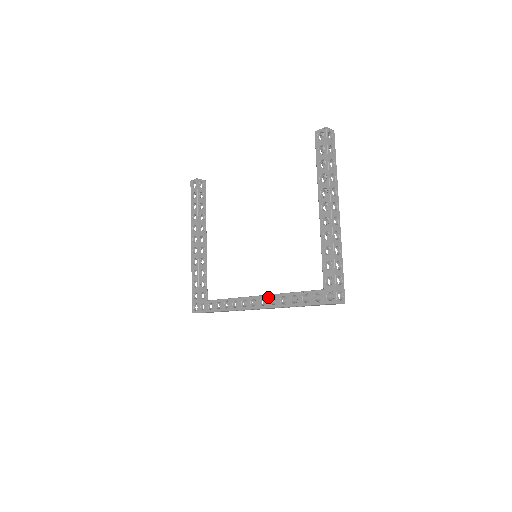
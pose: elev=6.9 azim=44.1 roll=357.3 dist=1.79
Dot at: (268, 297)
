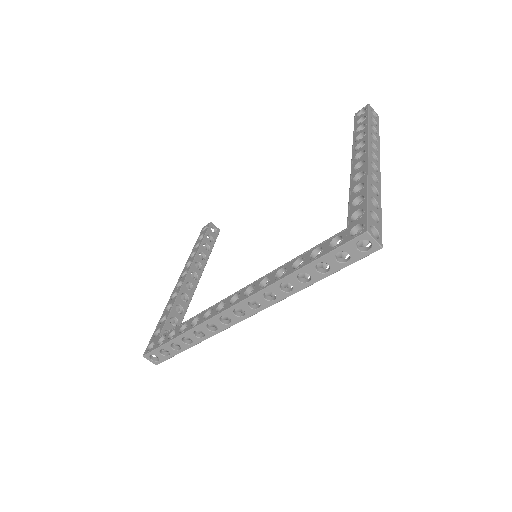
Dot at: (258, 281)
